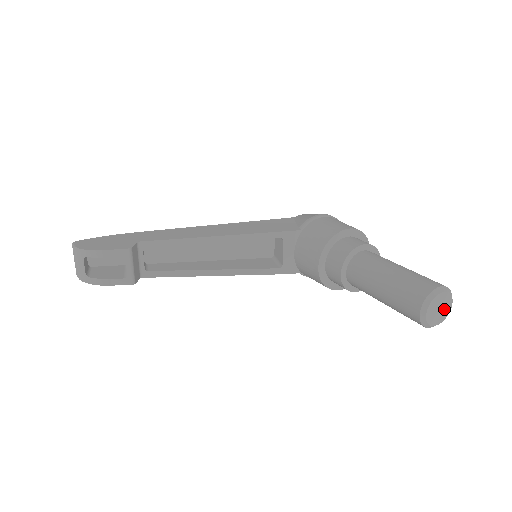
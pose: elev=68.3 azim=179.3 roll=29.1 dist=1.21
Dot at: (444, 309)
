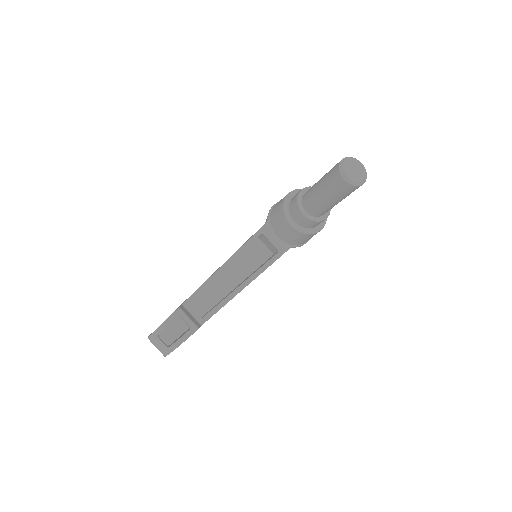
Dot at: (359, 168)
